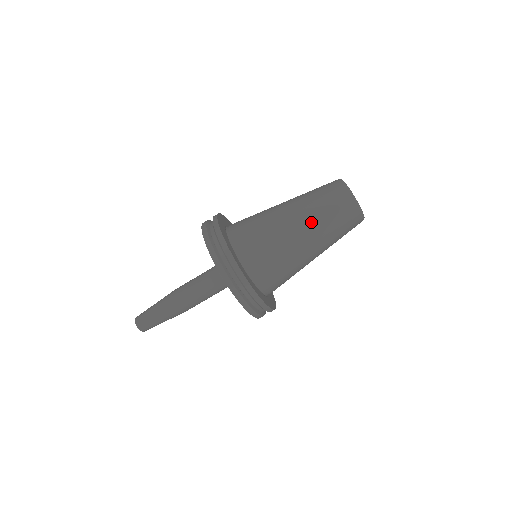
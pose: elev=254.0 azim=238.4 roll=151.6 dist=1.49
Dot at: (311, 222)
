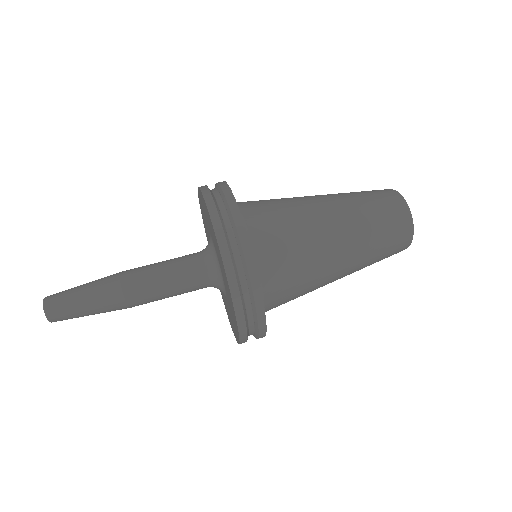
Dot at: (351, 218)
